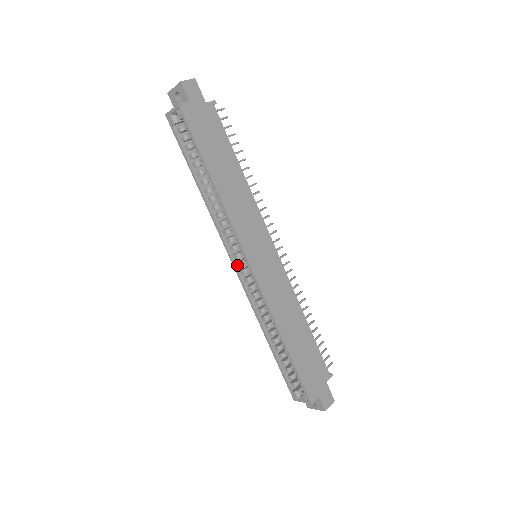
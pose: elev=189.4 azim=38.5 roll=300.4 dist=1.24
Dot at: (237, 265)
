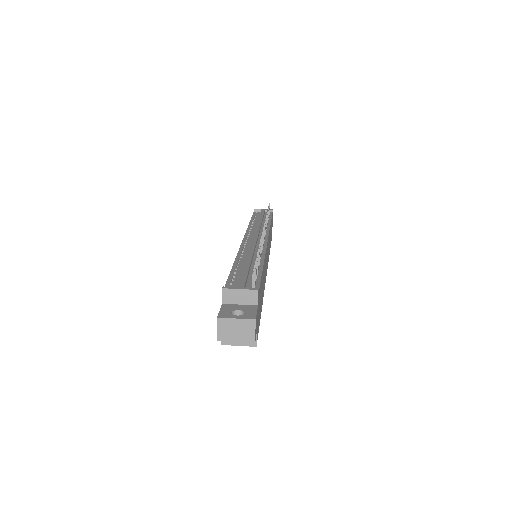
Dot at: occluded
